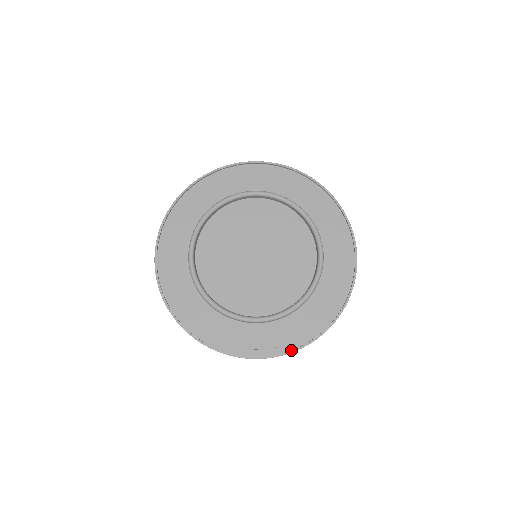
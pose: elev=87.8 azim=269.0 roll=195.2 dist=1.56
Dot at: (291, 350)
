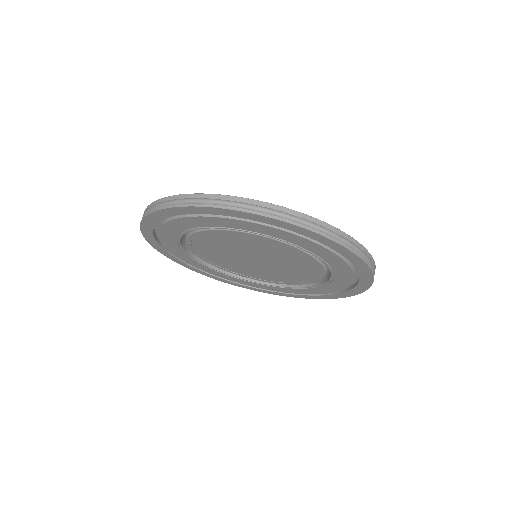
Dot at: (299, 213)
